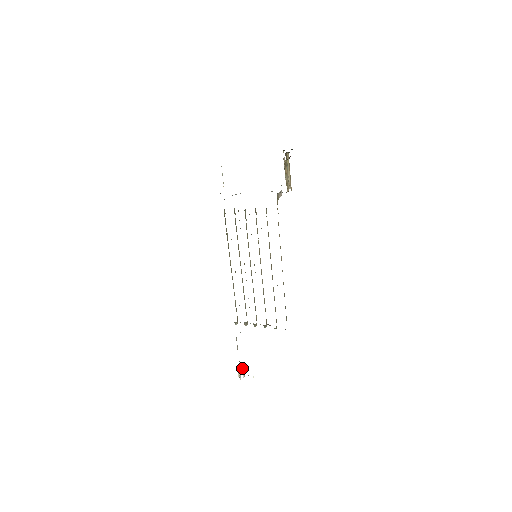
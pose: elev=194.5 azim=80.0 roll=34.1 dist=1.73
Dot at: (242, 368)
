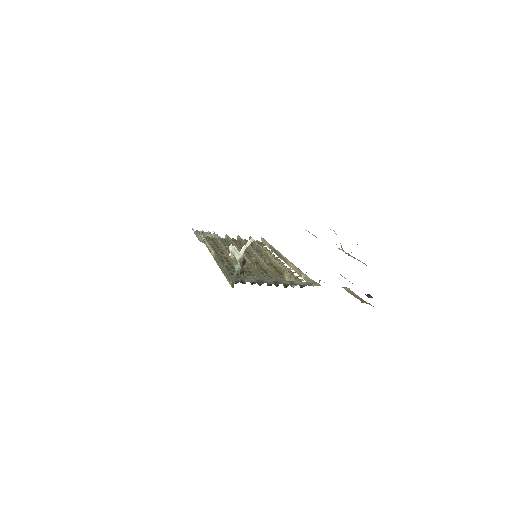
Dot at: occluded
